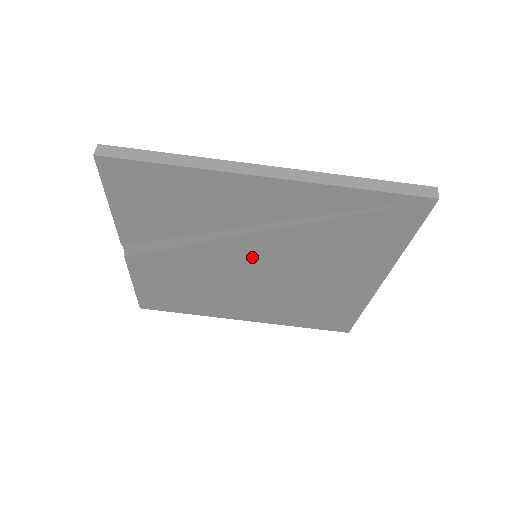
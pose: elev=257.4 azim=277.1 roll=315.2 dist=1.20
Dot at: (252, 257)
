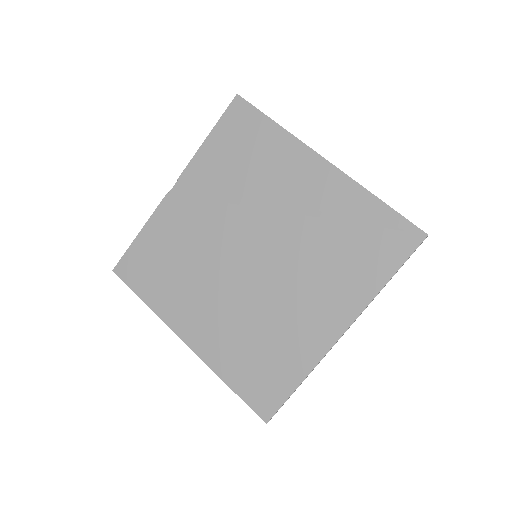
Dot at: (259, 241)
